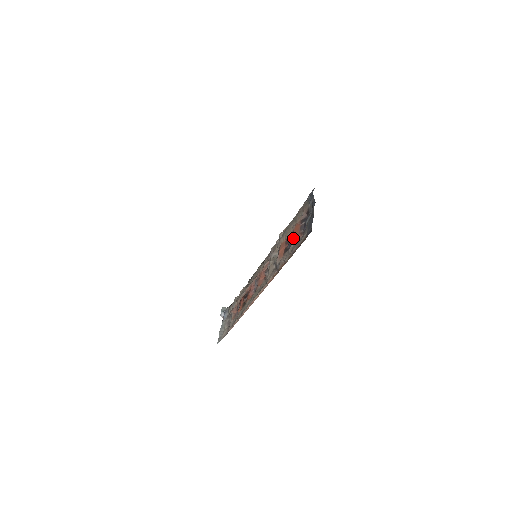
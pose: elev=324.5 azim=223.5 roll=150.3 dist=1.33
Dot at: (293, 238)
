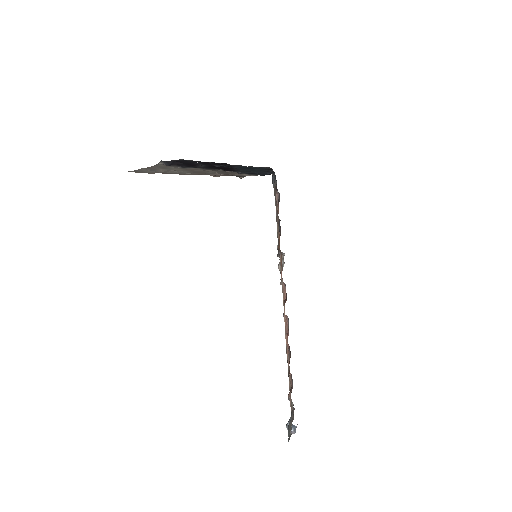
Dot at: occluded
